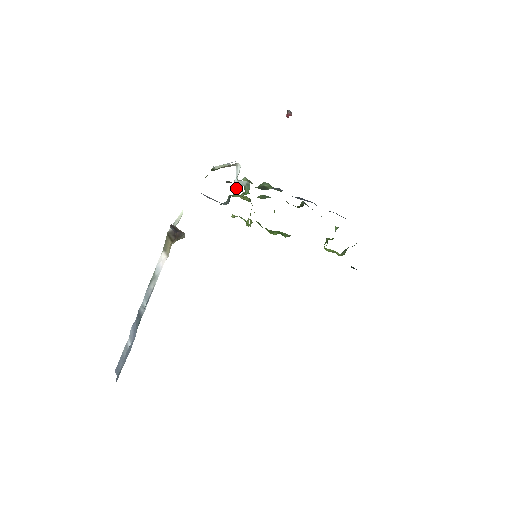
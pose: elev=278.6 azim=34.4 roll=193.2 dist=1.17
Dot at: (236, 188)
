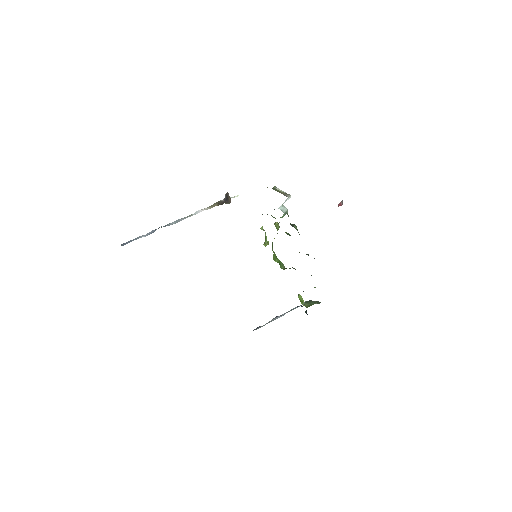
Dot at: occluded
